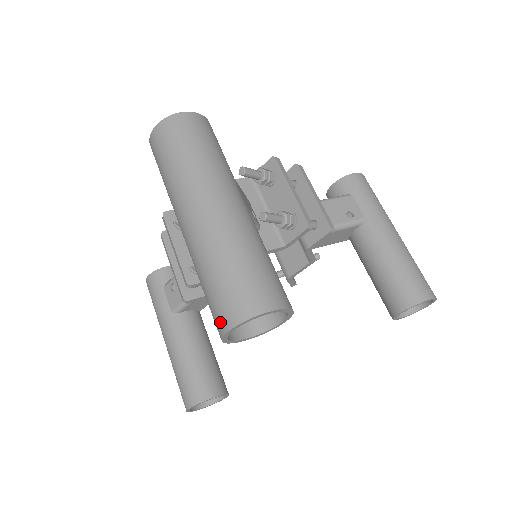
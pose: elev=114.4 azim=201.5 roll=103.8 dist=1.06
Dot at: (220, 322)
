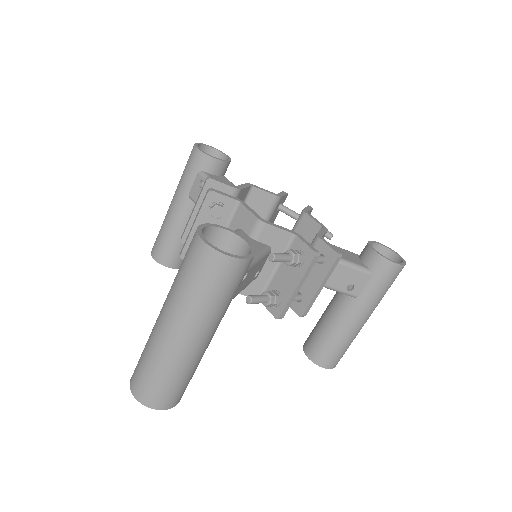
Dot at: (133, 381)
